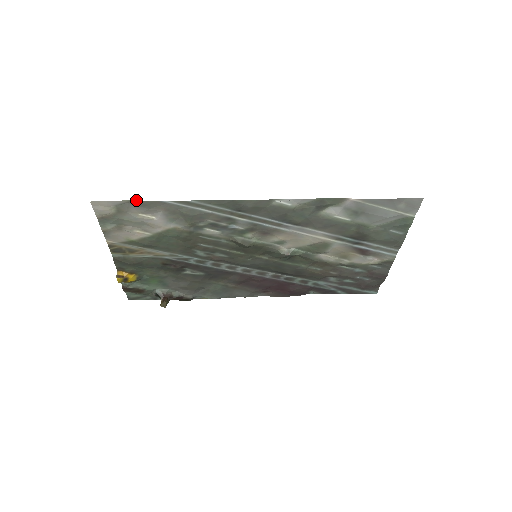
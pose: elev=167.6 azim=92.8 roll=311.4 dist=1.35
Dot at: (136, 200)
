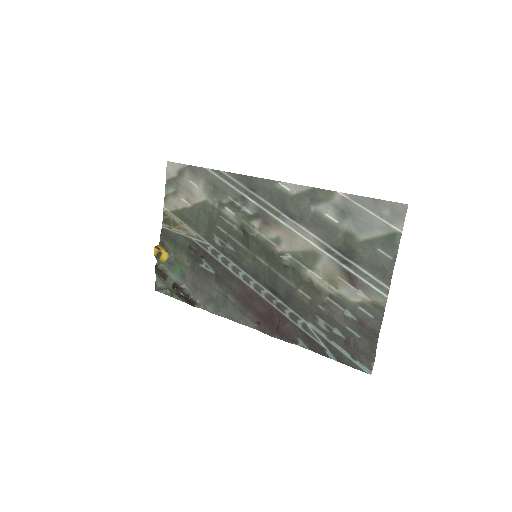
Dot at: occluded
